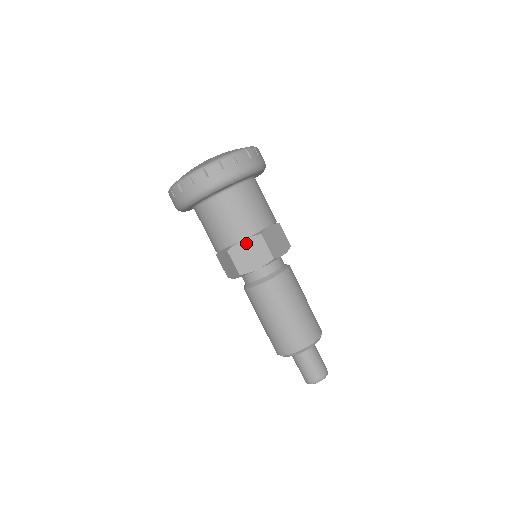
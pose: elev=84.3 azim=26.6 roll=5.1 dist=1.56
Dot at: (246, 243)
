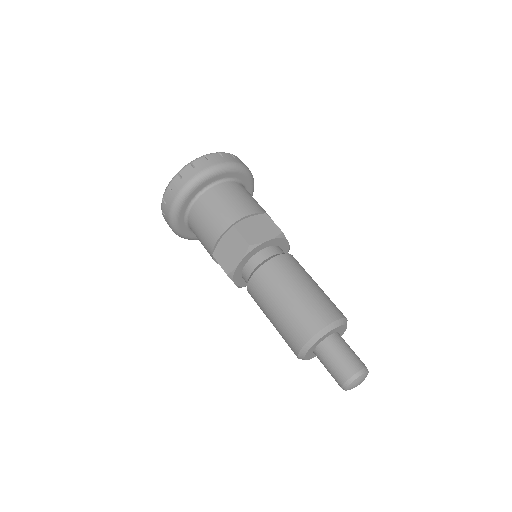
Dot at: (224, 240)
